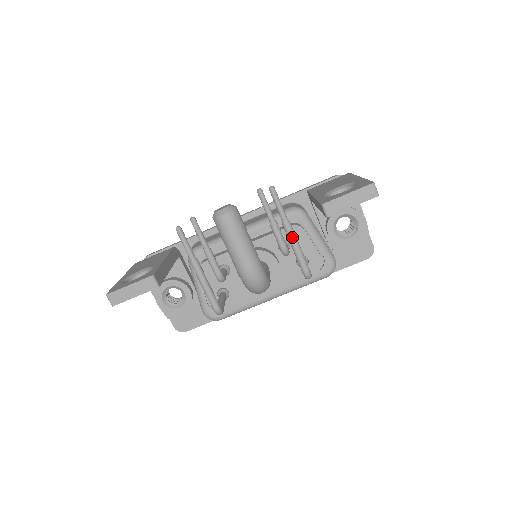
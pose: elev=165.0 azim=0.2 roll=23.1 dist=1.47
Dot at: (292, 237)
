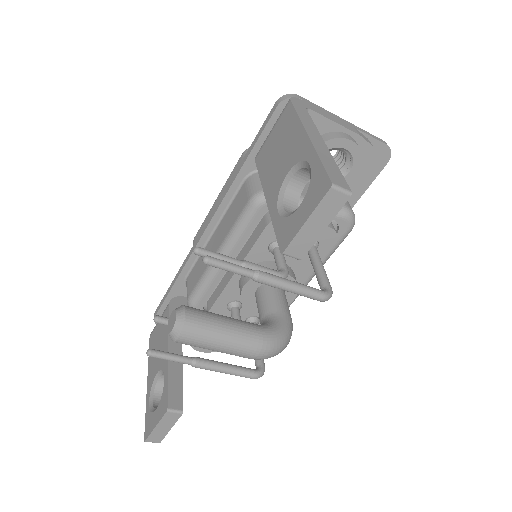
Dot at: (276, 285)
